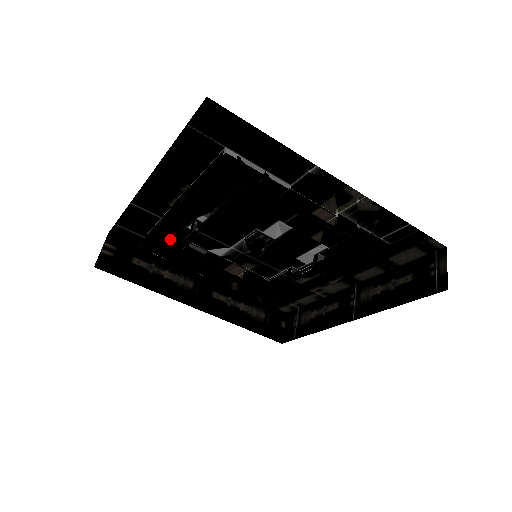
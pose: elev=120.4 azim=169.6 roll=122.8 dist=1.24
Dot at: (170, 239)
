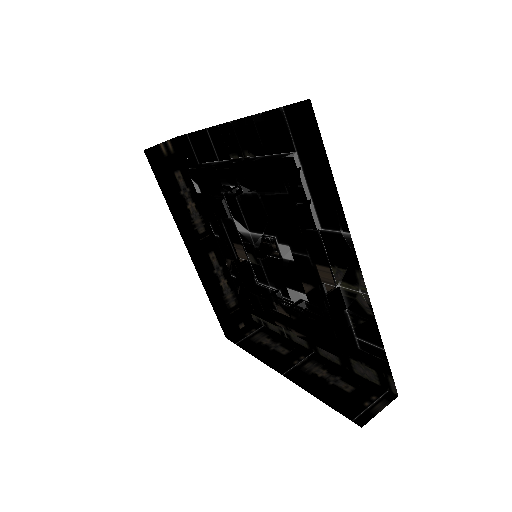
Dot at: (210, 182)
